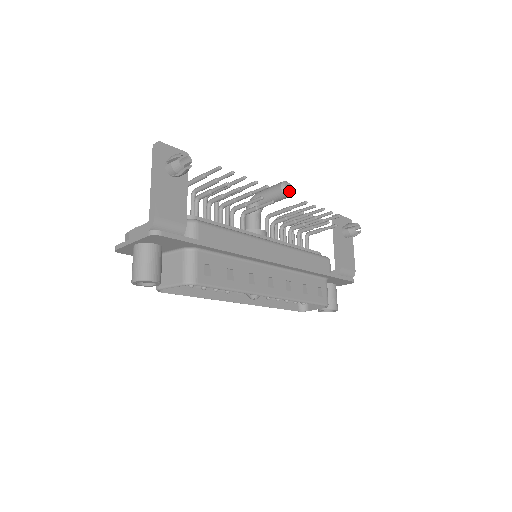
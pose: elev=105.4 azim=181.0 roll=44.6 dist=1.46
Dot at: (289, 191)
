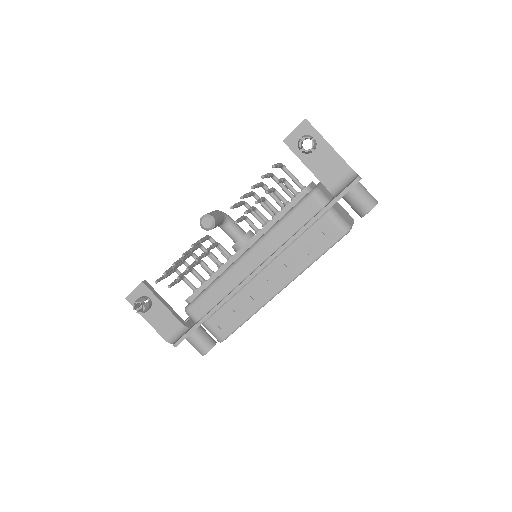
Dot at: (209, 224)
